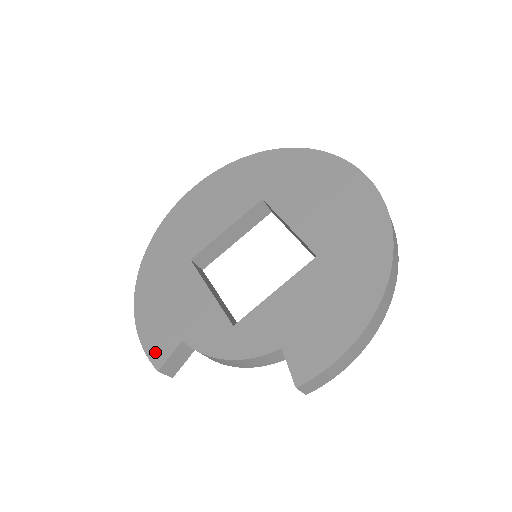
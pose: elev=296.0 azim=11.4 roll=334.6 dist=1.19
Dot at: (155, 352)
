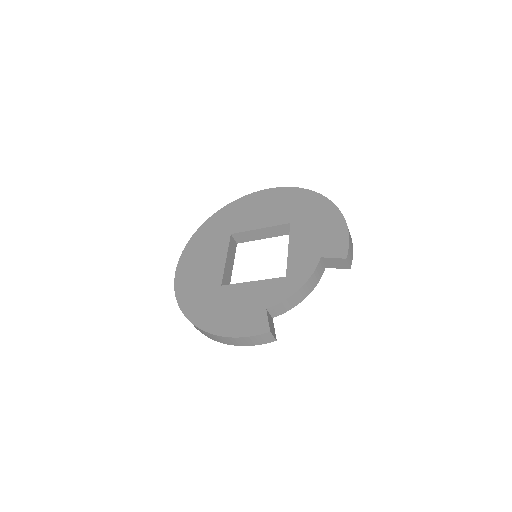
Dot at: (256, 329)
